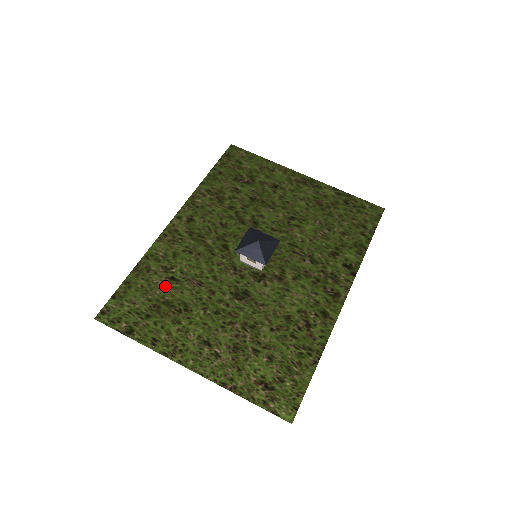
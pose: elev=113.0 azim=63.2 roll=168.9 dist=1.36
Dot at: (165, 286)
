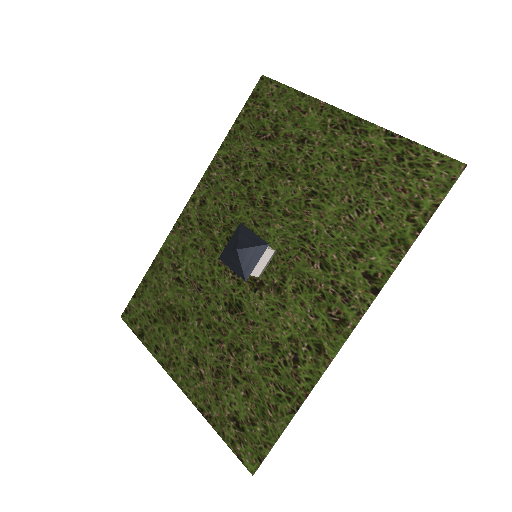
Dot at: (171, 288)
